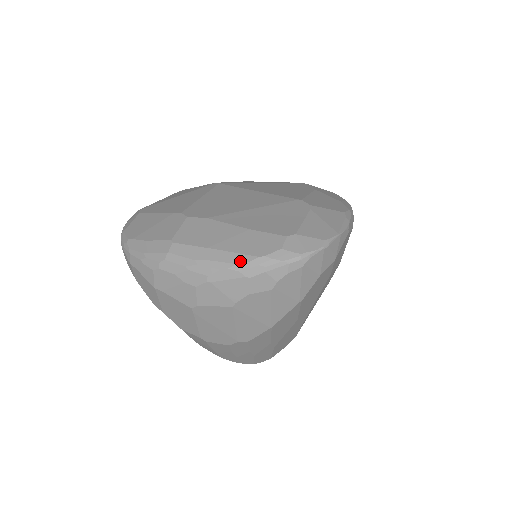
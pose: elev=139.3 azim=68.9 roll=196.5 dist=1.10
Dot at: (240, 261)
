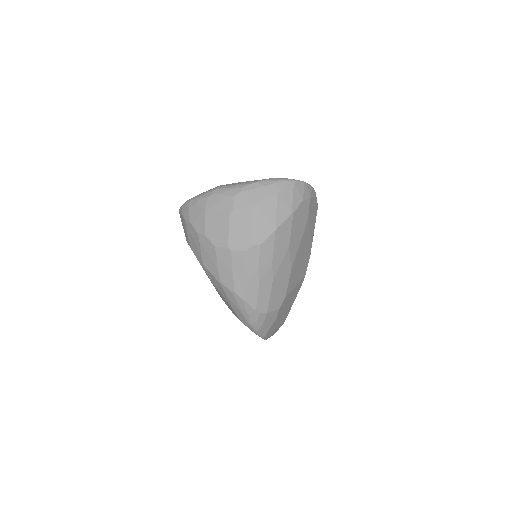
Dot at: (261, 180)
